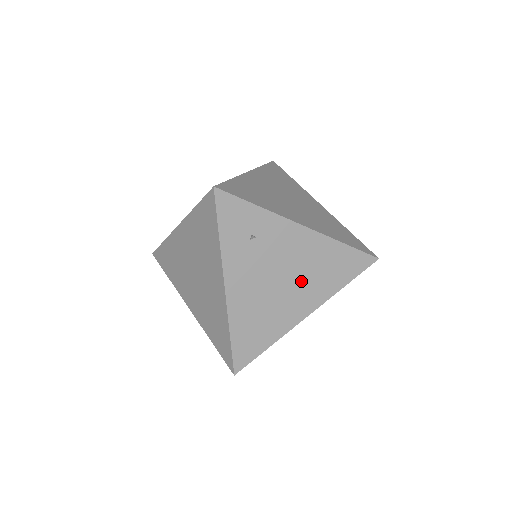
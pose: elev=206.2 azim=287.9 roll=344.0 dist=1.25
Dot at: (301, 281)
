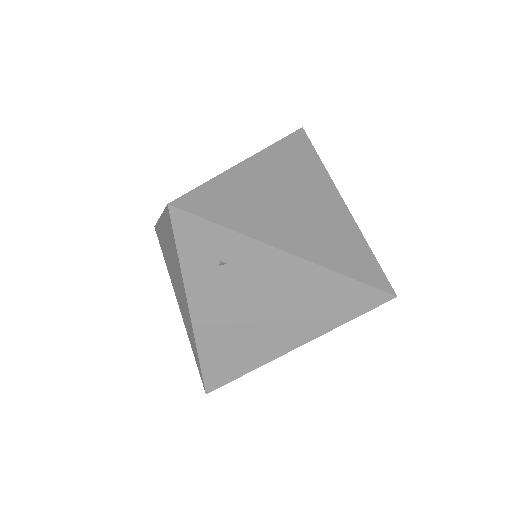
Dot at: (287, 313)
